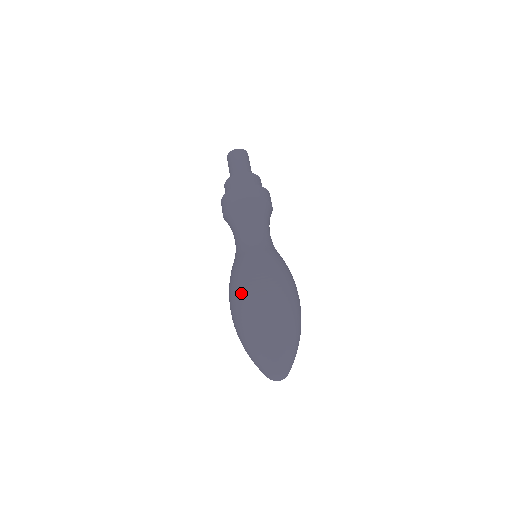
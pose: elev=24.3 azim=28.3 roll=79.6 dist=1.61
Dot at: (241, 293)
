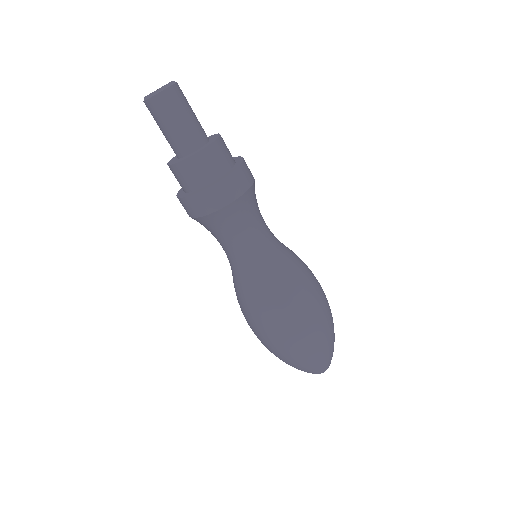
Dot at: (274, 333)
